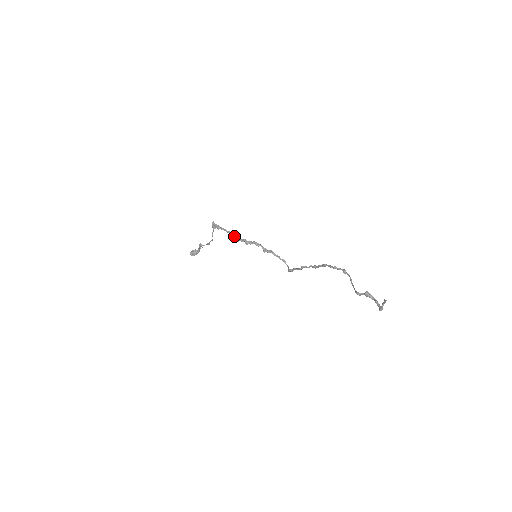
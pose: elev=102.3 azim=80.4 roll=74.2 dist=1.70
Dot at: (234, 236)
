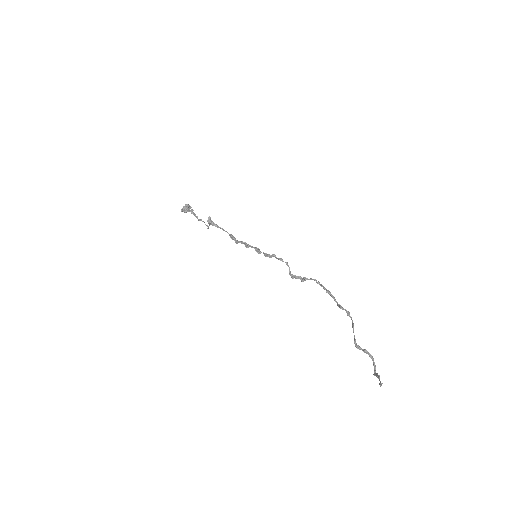
Dot at: (233, 239)
